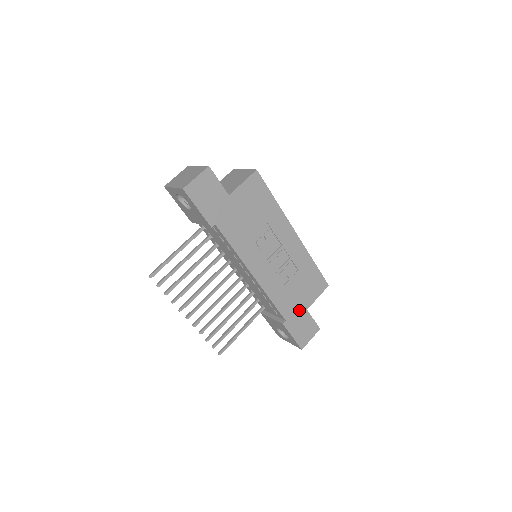
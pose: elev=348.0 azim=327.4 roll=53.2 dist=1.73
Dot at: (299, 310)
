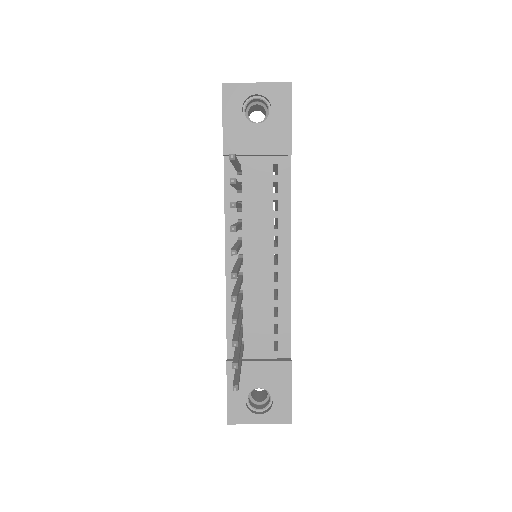
Dot at: occluded
